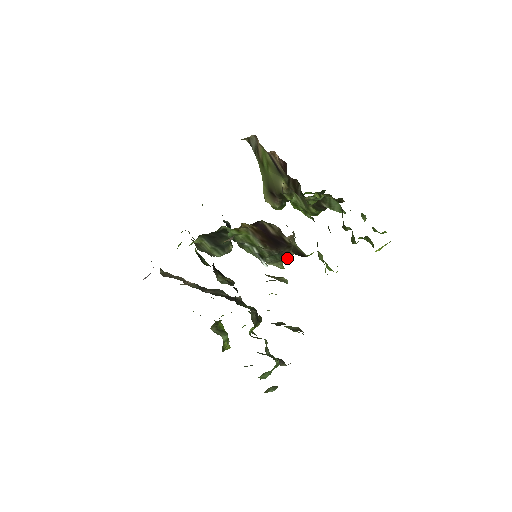
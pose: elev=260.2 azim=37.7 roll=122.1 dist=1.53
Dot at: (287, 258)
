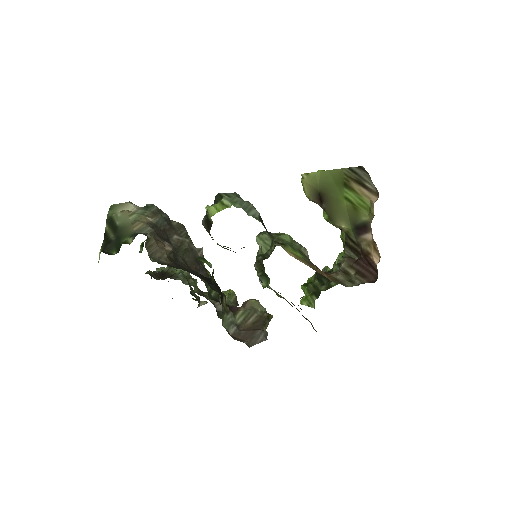
Dot at: occluded
